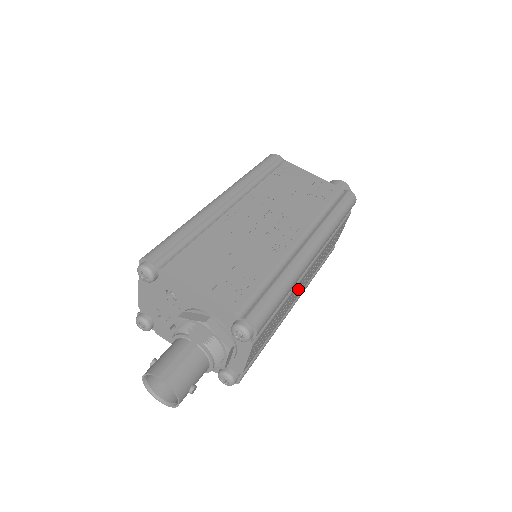
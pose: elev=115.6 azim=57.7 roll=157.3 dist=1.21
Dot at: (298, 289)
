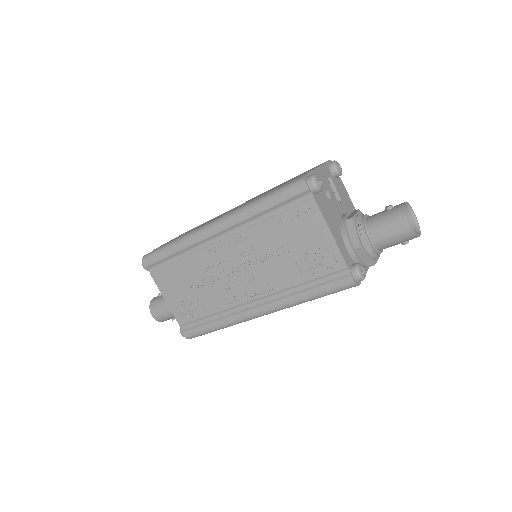
Dot at: occluded
